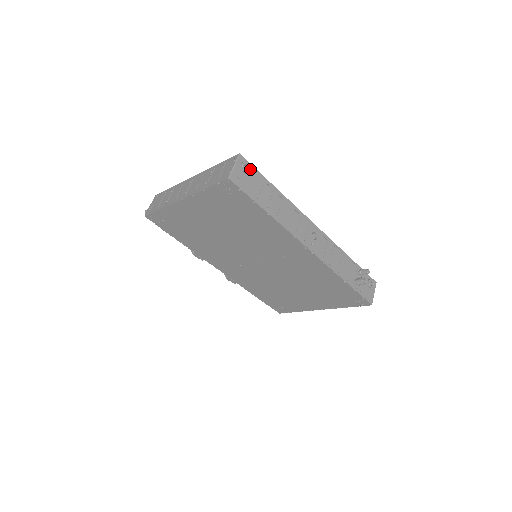
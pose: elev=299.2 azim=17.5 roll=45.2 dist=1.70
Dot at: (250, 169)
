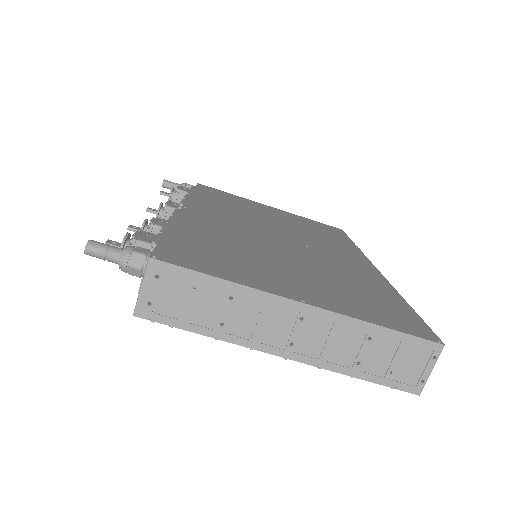
Dot at: occluded
